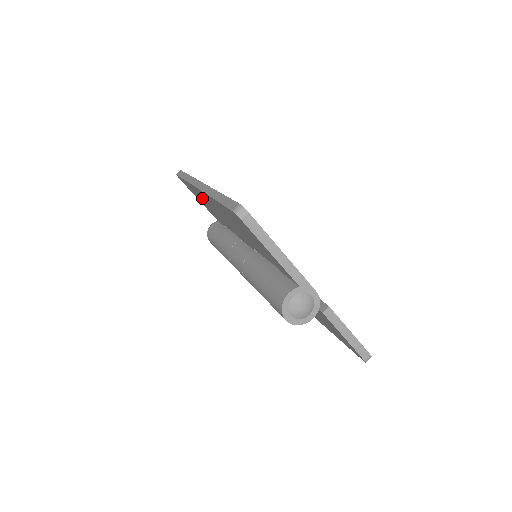
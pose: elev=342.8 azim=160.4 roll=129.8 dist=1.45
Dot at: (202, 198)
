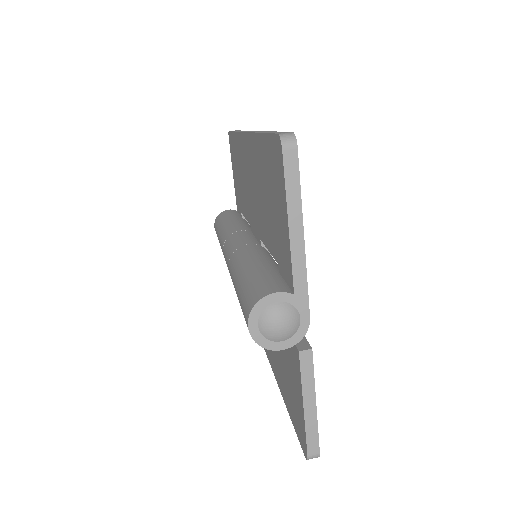
Dot at: (240, 160)
